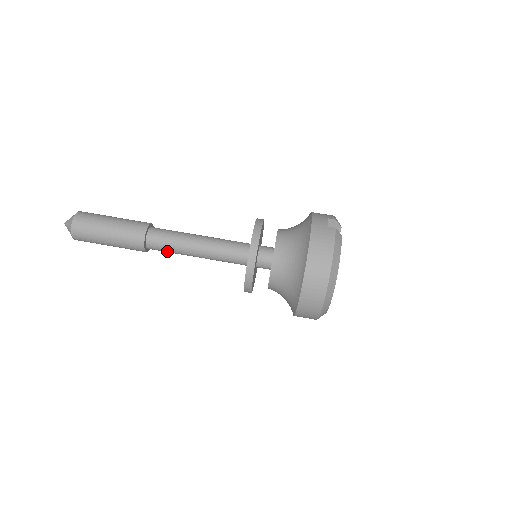
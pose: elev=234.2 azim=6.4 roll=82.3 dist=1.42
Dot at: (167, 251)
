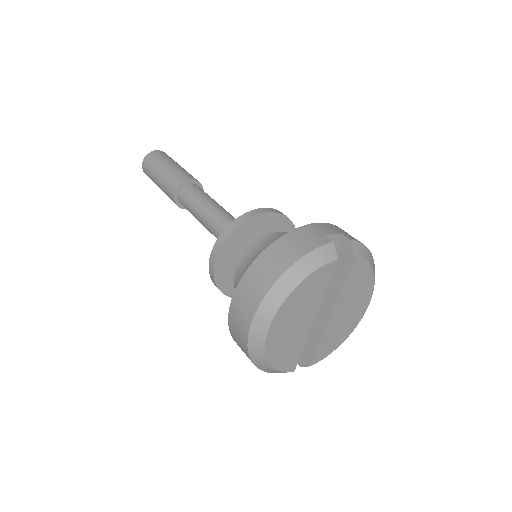
Dot at: (190, 211)
